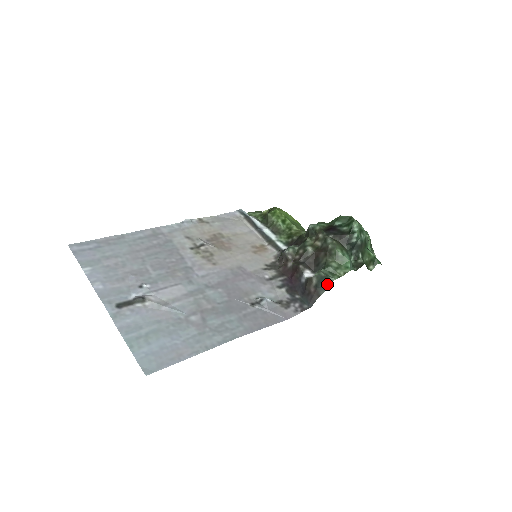
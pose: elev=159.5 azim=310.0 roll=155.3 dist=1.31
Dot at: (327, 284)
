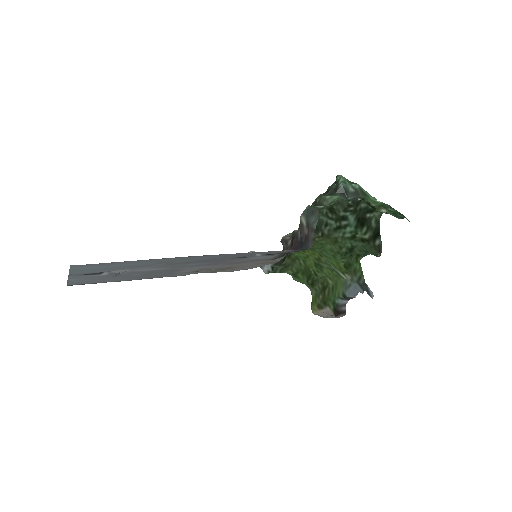
Dot at: (315, 213)
